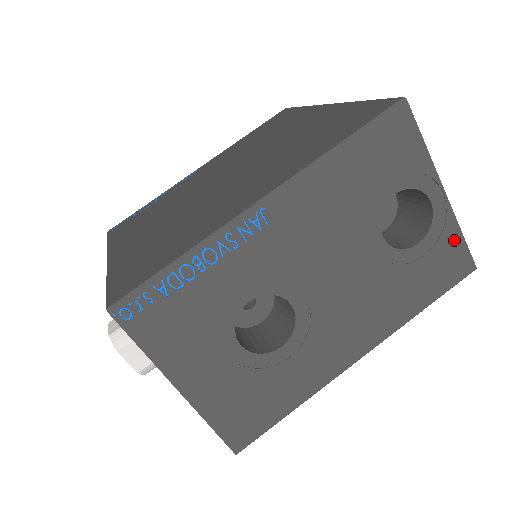
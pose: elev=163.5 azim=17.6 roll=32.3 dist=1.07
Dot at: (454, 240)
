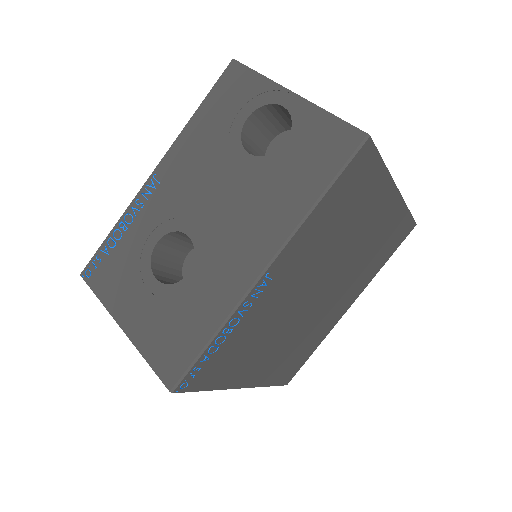
Dot at: (323, 122)
